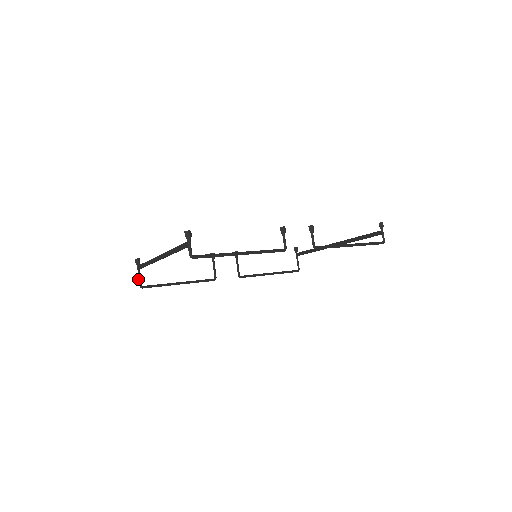
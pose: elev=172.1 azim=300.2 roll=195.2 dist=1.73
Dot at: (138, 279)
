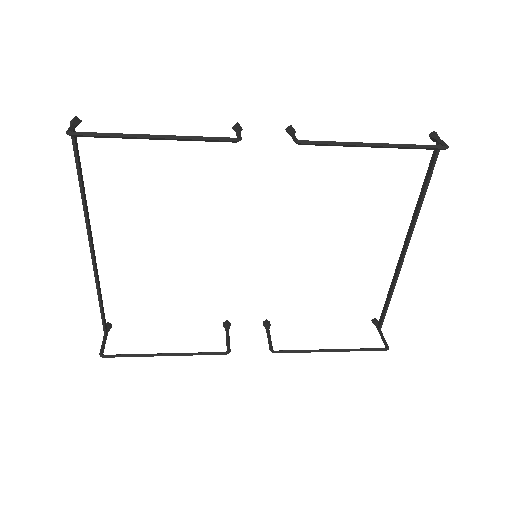
Dot at: (101, 347)
